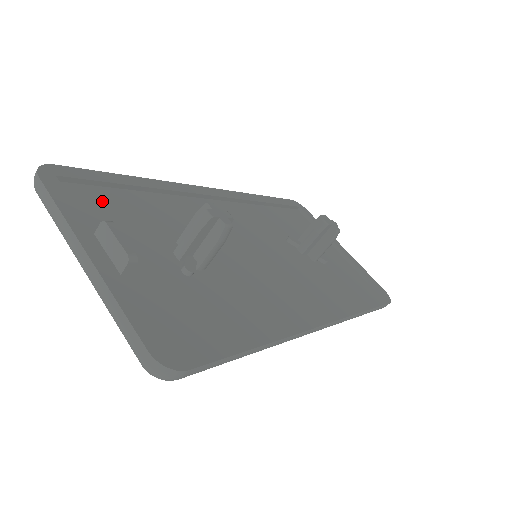
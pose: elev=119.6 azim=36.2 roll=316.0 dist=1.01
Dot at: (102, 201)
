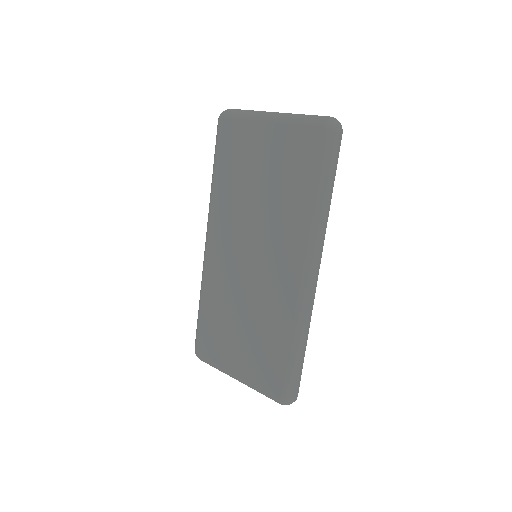
Dot at: occluded
